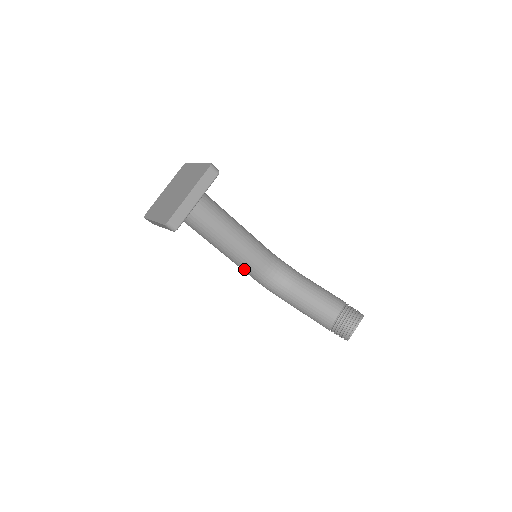
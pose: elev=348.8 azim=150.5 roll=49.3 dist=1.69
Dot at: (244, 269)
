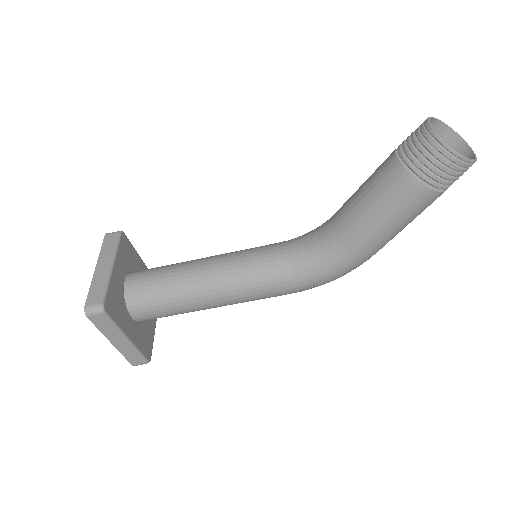
Dot at: (268, 287)
